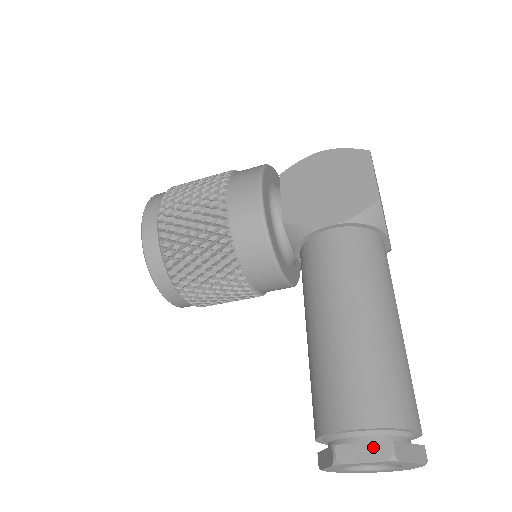
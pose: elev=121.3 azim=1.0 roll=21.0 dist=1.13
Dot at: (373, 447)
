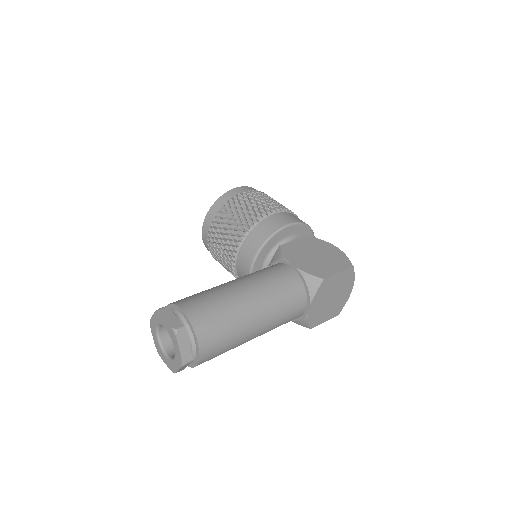
Dot at: (176, 320)
